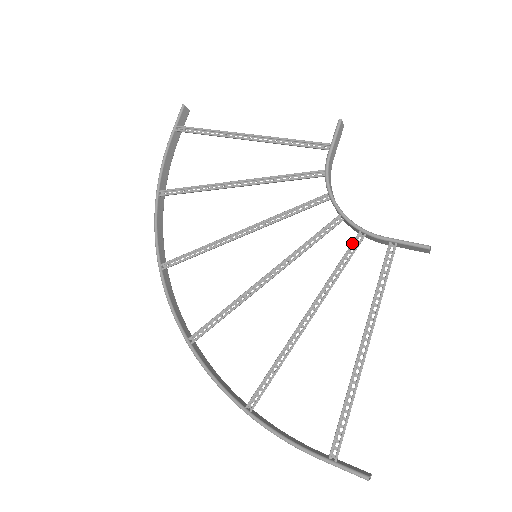
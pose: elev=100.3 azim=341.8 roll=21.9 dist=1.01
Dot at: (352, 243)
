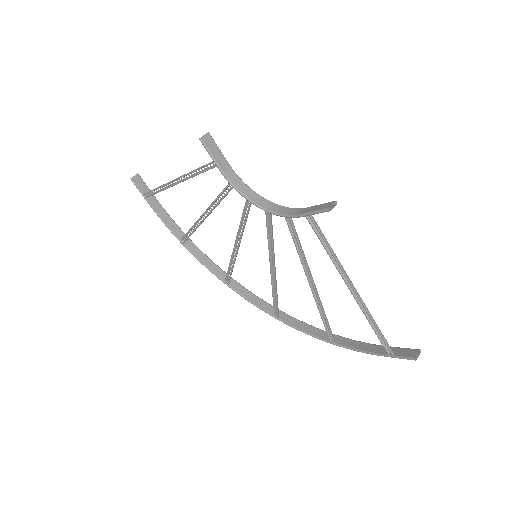
Dot at: occluded
